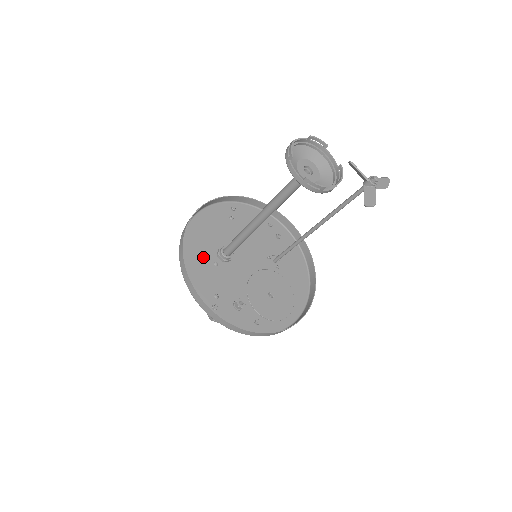
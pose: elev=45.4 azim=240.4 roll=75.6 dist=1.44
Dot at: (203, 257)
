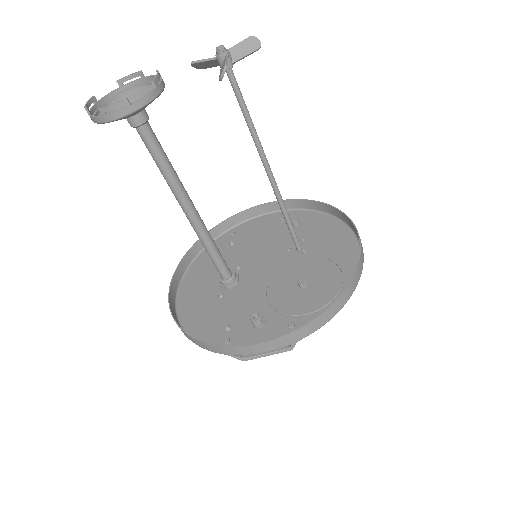
Dot at: (204, 299)
